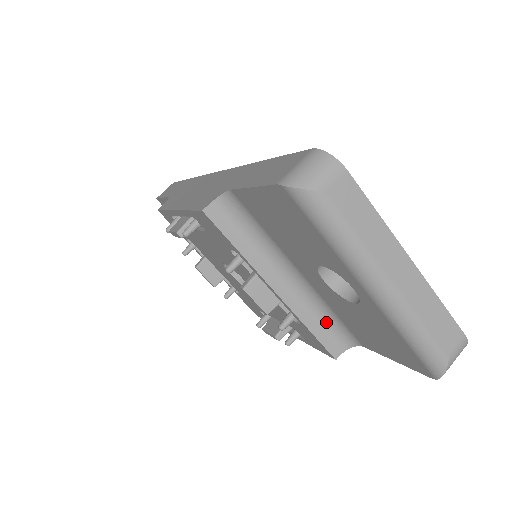
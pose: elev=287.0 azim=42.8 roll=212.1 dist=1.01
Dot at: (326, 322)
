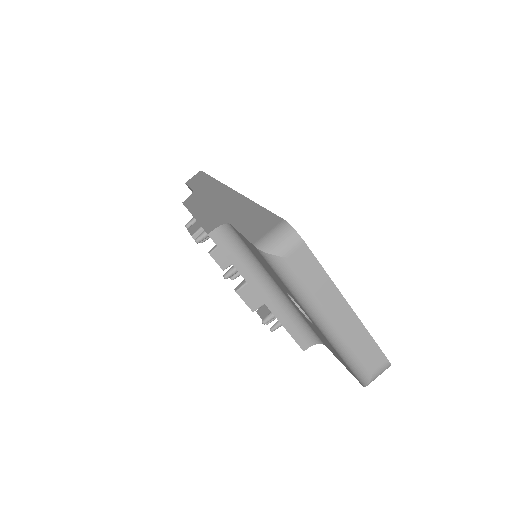
Dot at: (298, 323)
